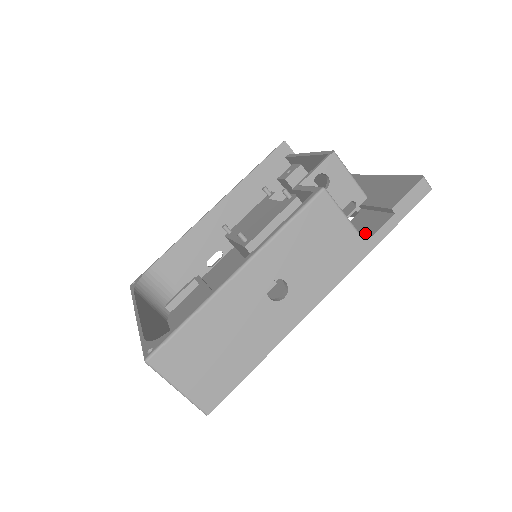
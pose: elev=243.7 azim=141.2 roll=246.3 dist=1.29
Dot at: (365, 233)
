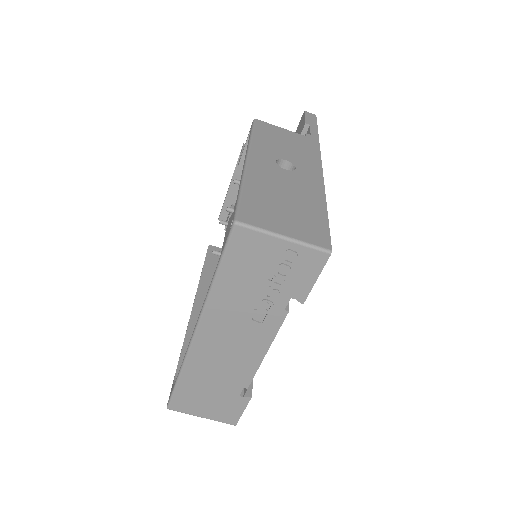
Dot at: (305, 136)
